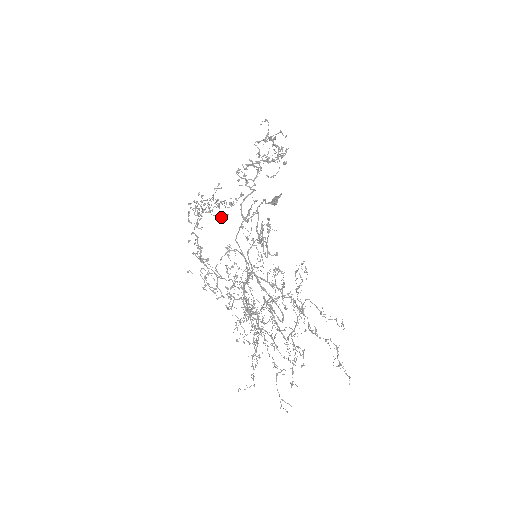
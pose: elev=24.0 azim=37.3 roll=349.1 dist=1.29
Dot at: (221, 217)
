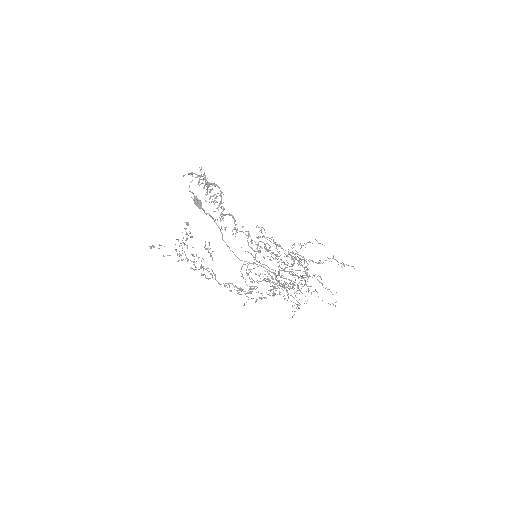
Dot at: occluded
